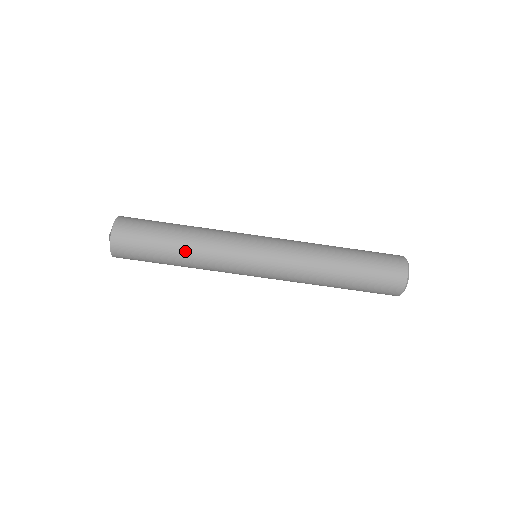
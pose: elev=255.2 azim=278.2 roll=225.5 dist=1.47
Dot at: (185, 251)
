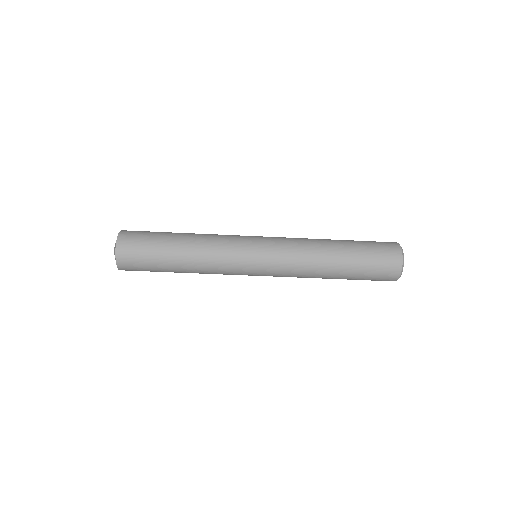
Dot at: occluded
